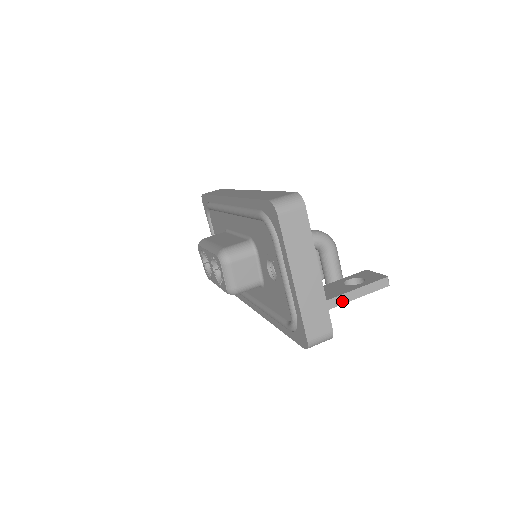
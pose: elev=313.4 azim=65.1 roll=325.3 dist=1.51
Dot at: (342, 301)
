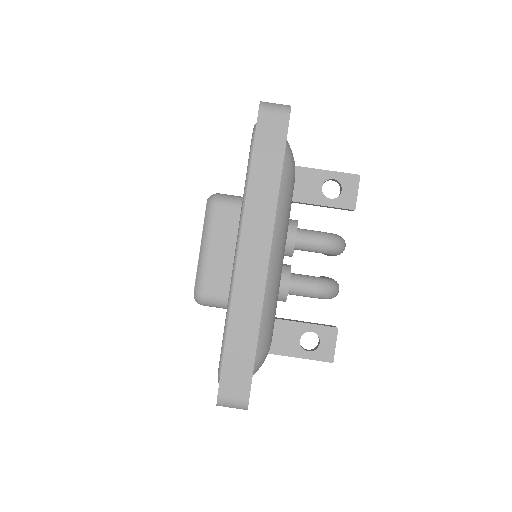
Dot at: (281, 354)
